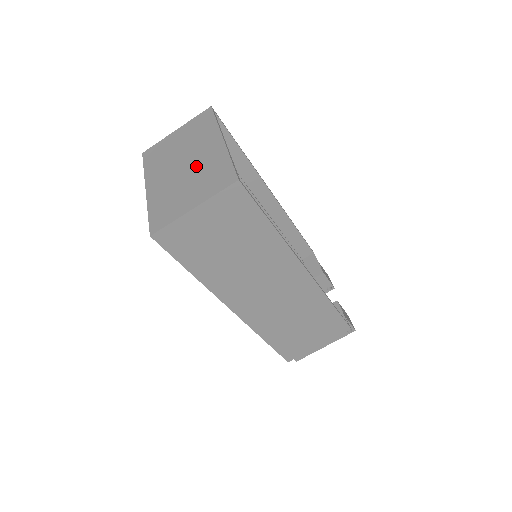
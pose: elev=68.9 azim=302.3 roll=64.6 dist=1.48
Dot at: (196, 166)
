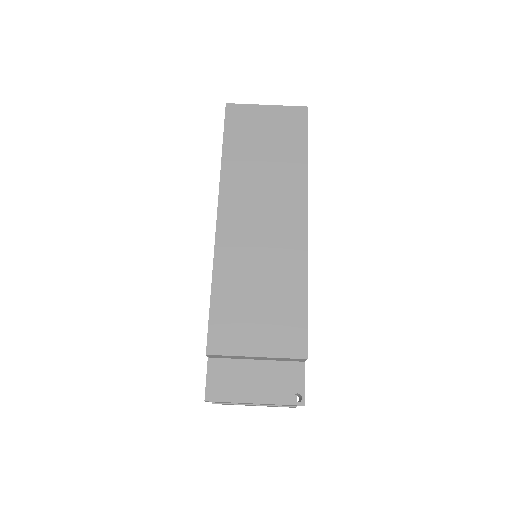
Dot at: occluded
